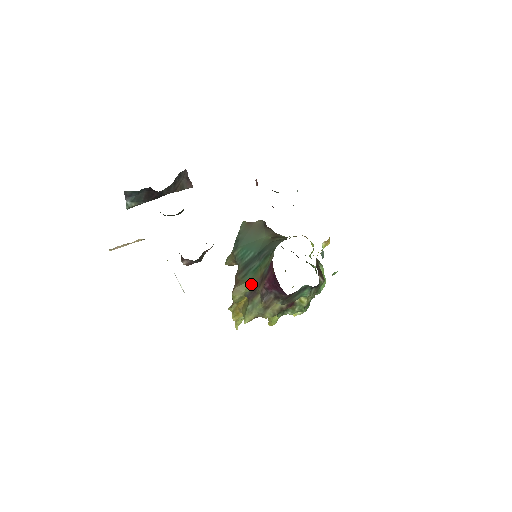
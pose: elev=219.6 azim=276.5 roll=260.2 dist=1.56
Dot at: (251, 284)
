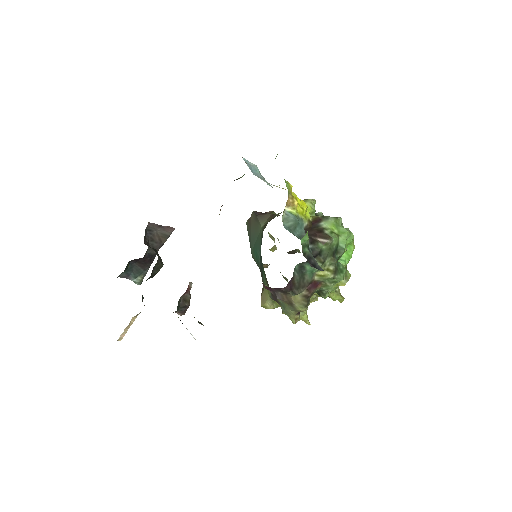
Dot at: occluded
